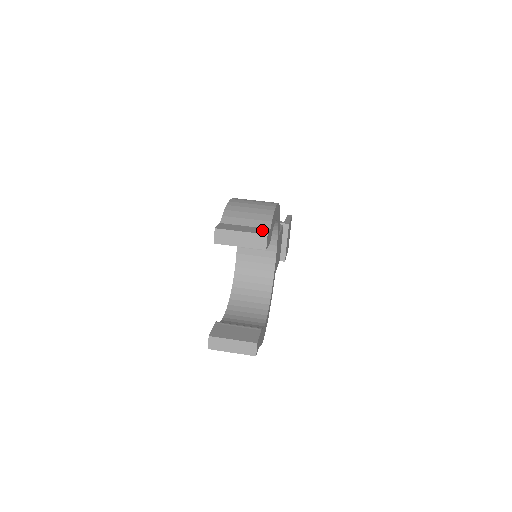
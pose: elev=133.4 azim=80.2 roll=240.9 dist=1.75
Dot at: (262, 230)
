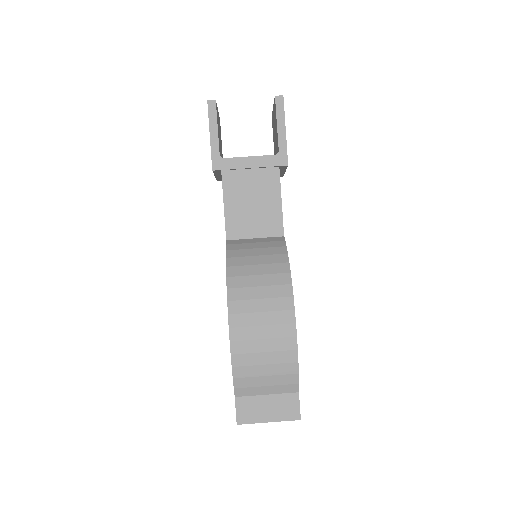
Dot at: (291, 405)
